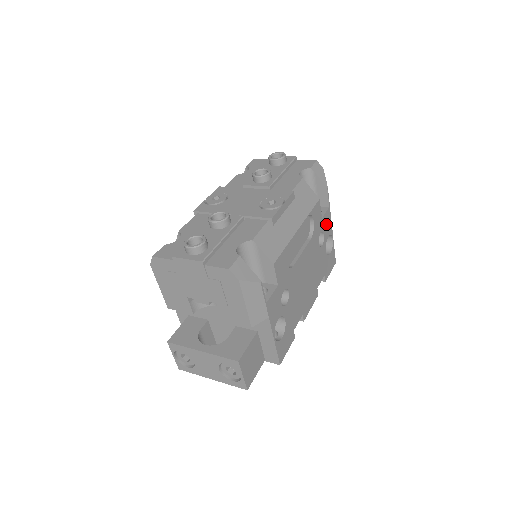
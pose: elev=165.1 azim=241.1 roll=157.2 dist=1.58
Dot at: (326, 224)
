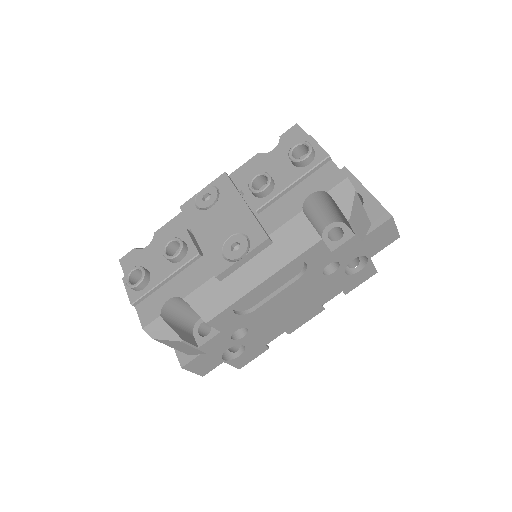
Dot at: (346, 252)
